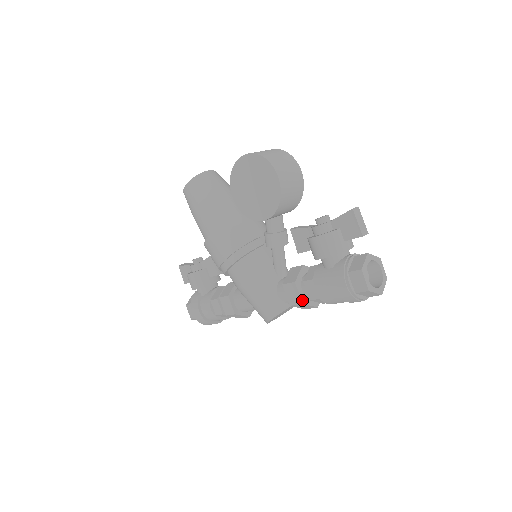
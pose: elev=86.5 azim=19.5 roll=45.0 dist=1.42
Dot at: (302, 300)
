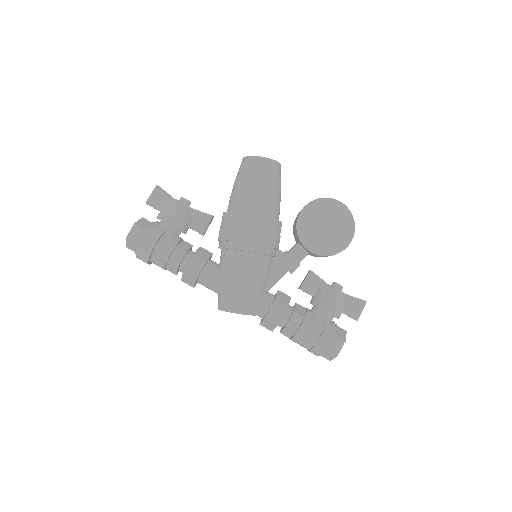
Dot at: occluded
